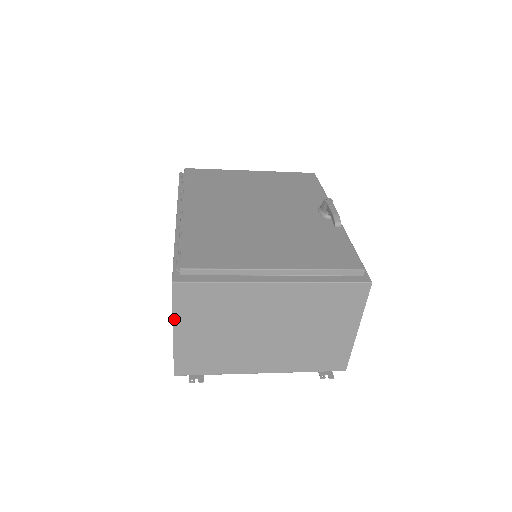
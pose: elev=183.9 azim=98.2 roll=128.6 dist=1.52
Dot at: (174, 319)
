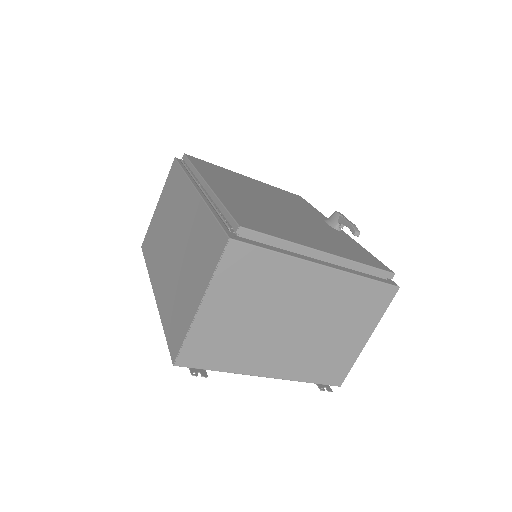
Dot at: (209, 287)
